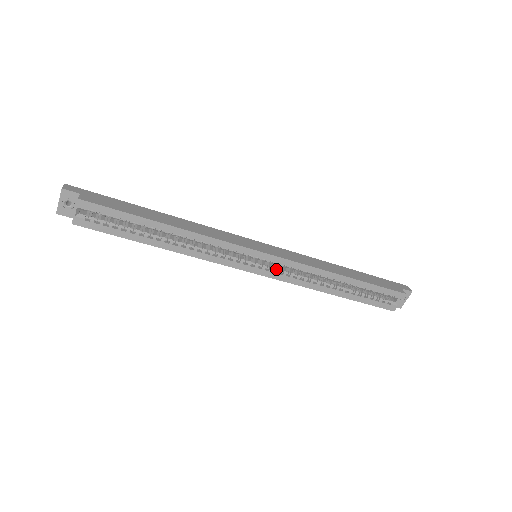
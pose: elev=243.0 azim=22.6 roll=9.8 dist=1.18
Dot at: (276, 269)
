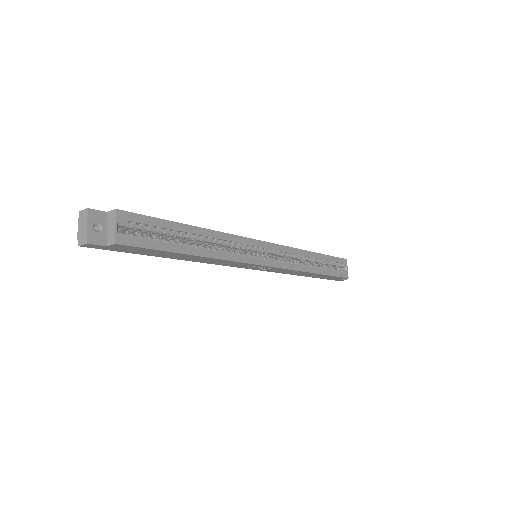
Dot at: (277, 259)
